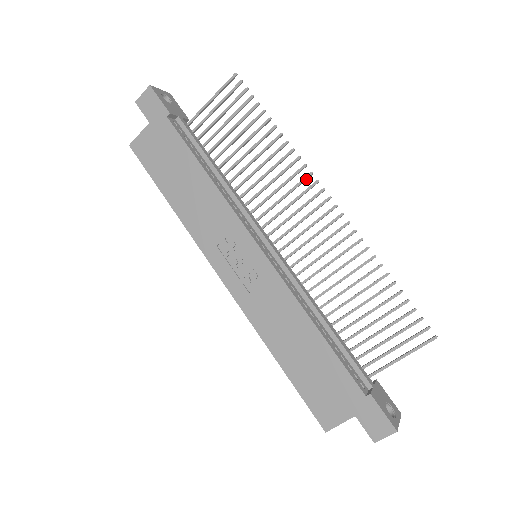
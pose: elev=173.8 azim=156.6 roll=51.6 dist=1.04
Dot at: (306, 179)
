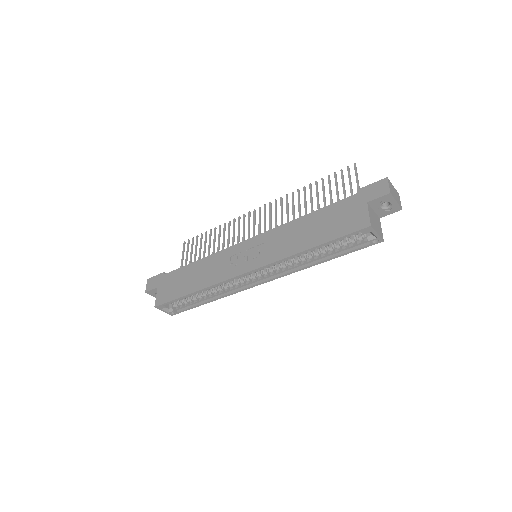
Dot at: occluded
